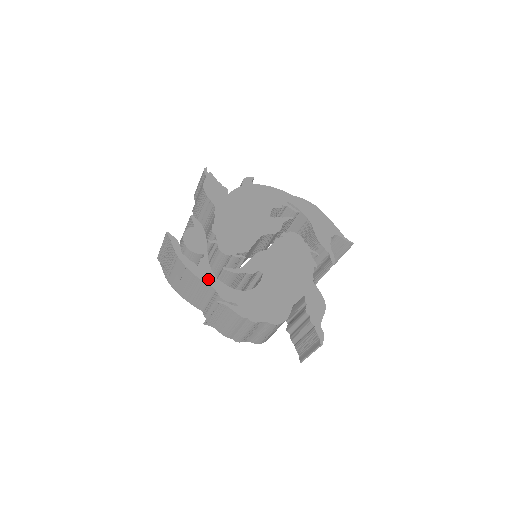
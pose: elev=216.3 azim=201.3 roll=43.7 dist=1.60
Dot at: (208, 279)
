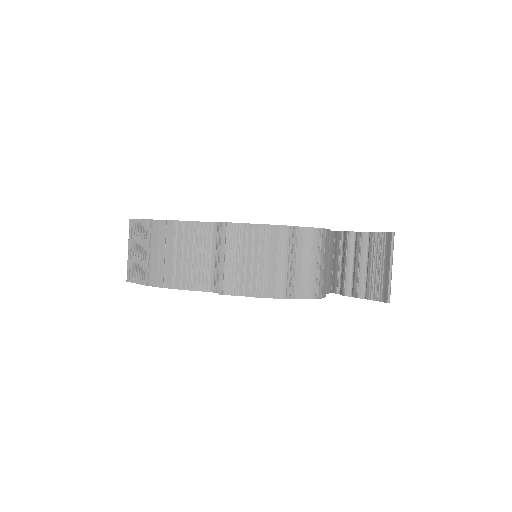
Dot at: (201, 222)
